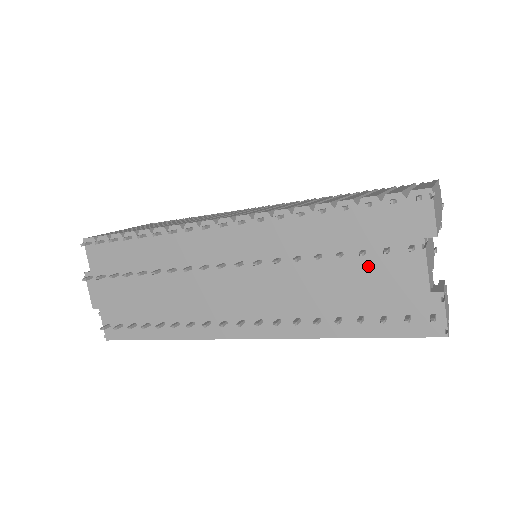
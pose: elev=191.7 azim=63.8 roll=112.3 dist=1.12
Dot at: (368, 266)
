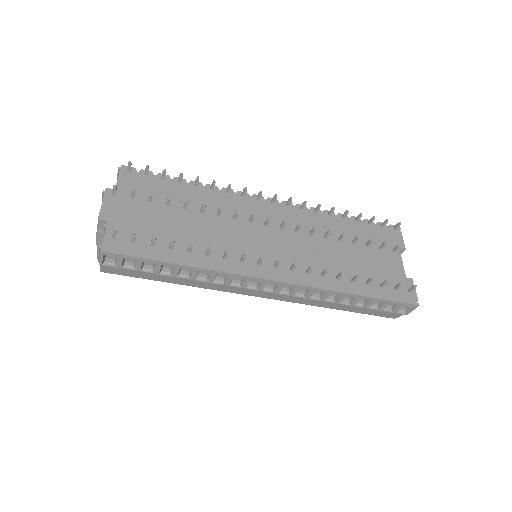
Dot at: (370, 254)
